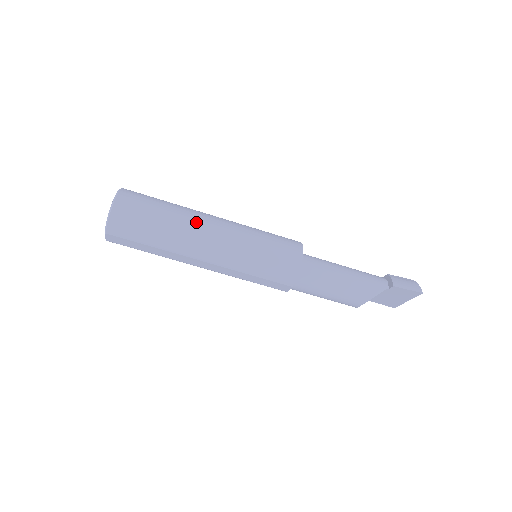
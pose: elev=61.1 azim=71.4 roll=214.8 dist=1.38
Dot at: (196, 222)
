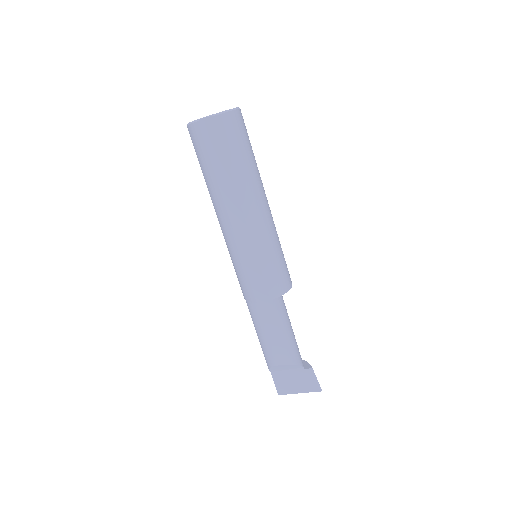
Dot at: occluded
